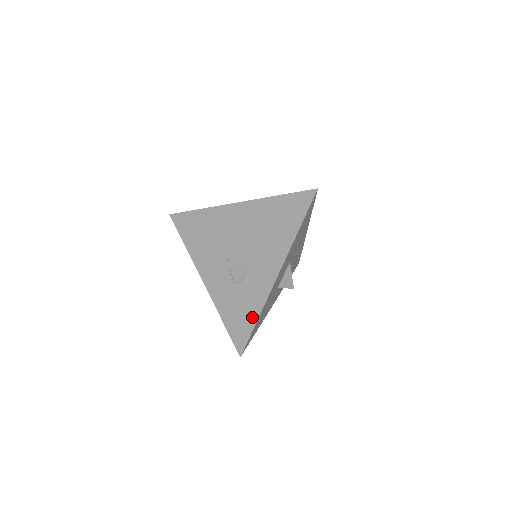
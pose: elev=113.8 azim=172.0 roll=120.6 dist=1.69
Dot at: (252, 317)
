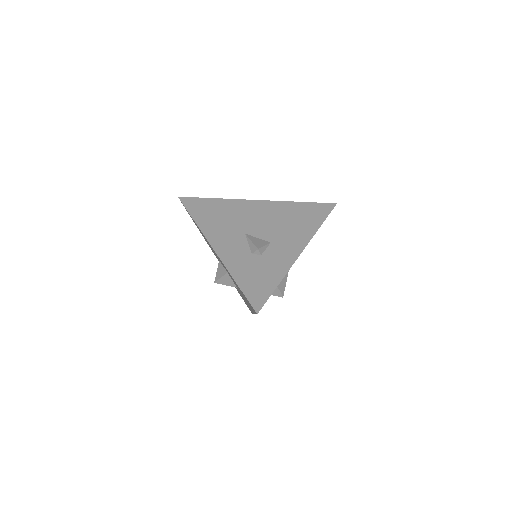
Dot at: (273, 281)
